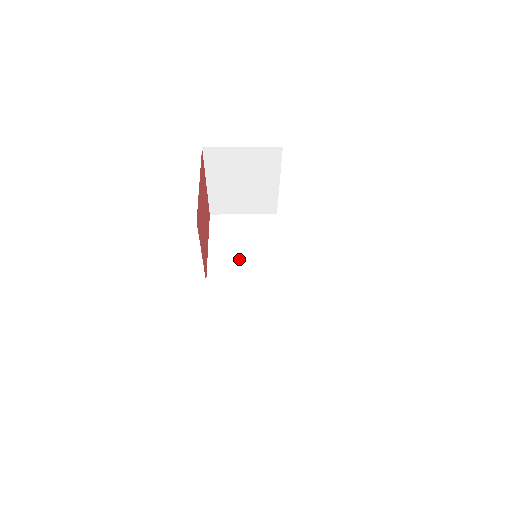
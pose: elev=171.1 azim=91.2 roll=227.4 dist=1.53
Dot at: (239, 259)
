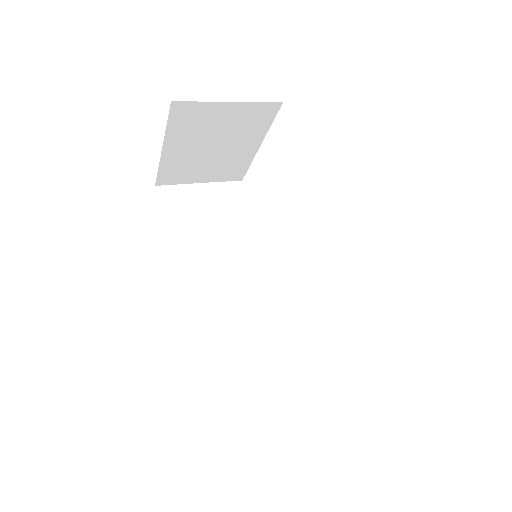
Dot at: (210, 249)
